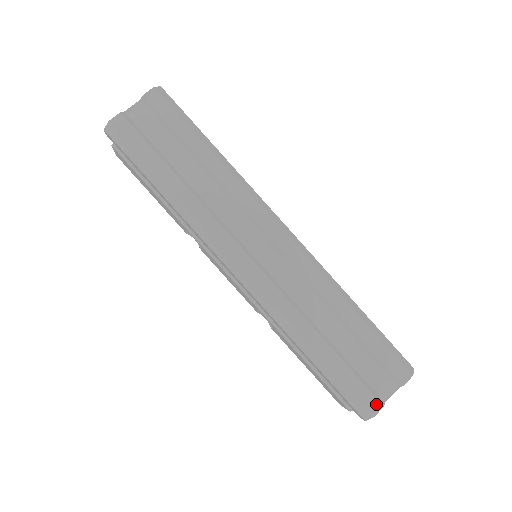
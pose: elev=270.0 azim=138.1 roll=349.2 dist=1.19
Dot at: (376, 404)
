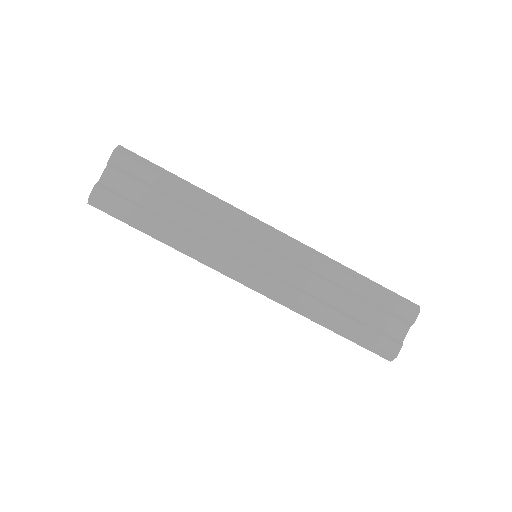
Dot at: (395, 347)
